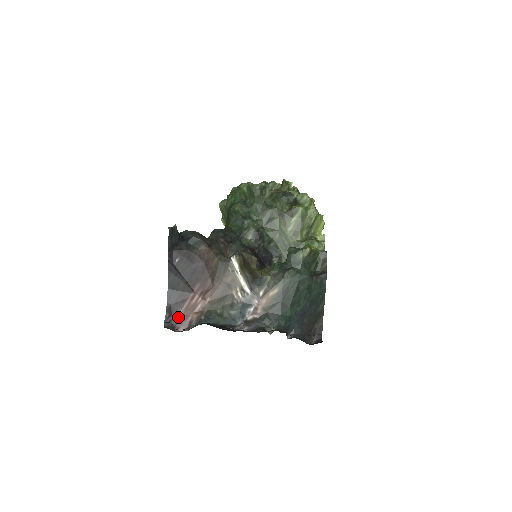
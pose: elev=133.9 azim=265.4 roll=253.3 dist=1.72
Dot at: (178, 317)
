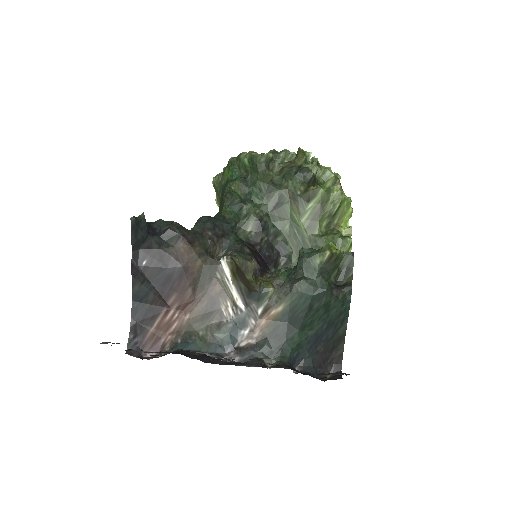
Dot at: (146, 338)
